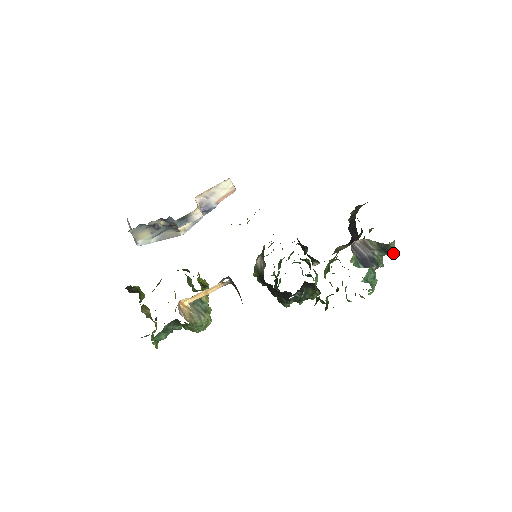
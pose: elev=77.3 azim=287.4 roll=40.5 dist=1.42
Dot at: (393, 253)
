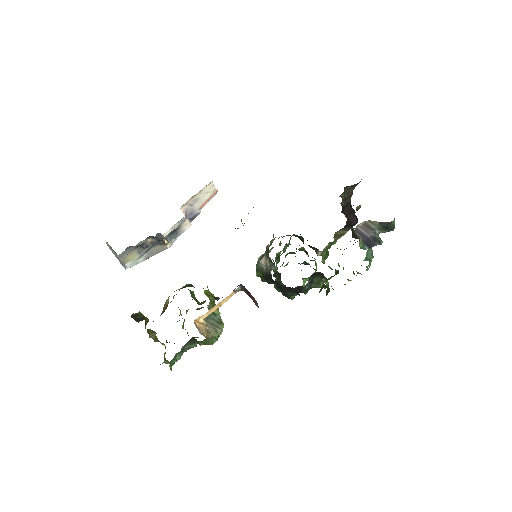
Dot at: (393, 229)
